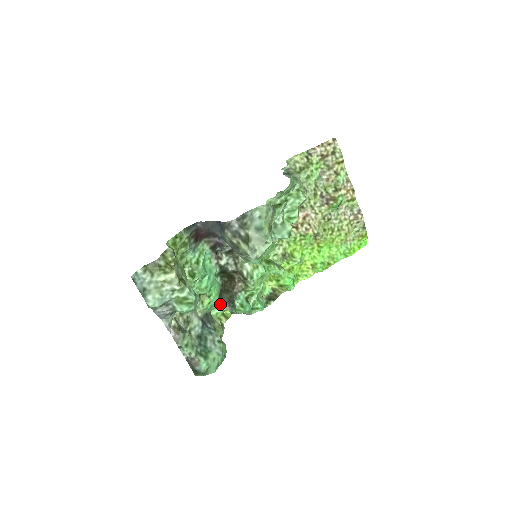
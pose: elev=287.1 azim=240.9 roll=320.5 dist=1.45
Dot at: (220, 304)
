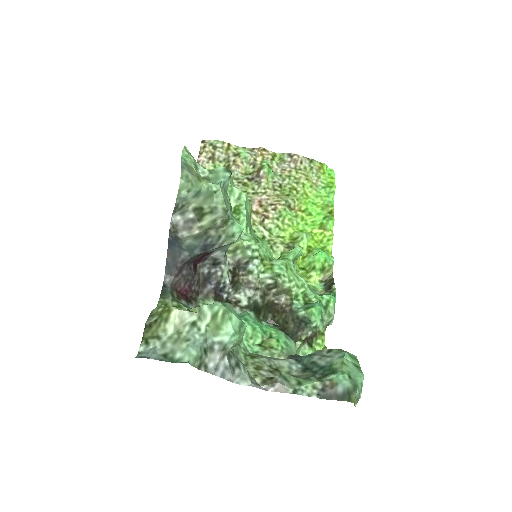
Dot at: (295, 339)
